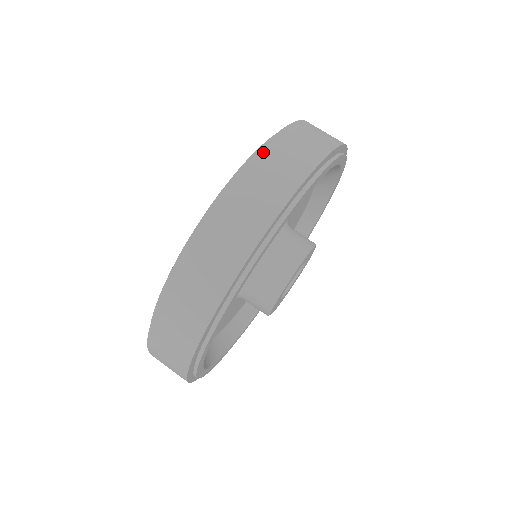
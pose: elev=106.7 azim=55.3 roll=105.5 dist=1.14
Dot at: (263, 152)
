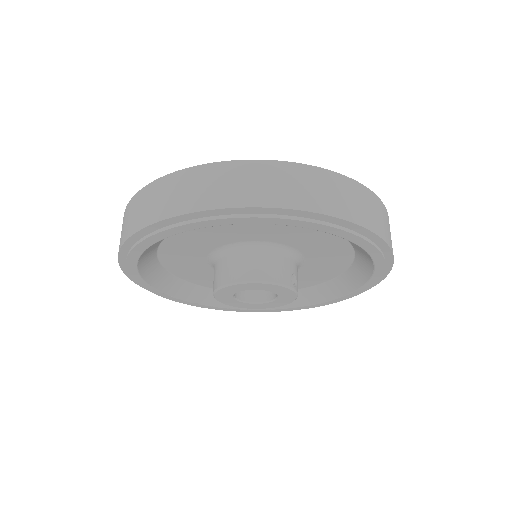
Dot at: (265, 164)
